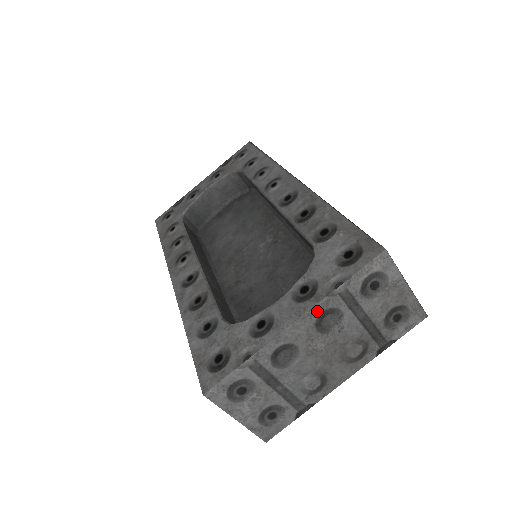
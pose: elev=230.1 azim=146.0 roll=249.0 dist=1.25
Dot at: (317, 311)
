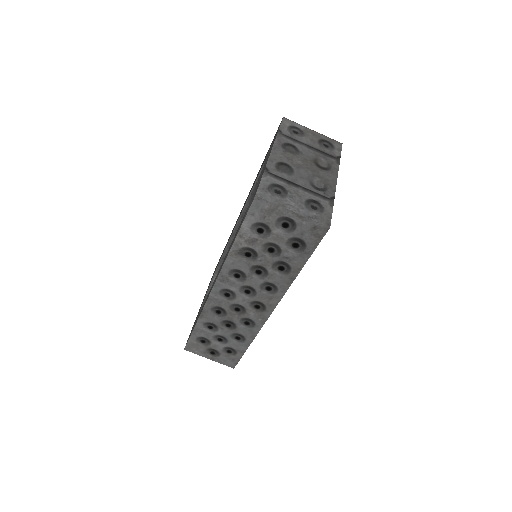
Dot at: (278, 145)
